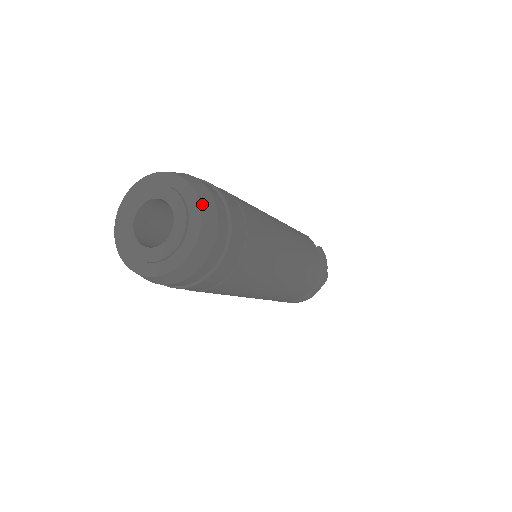
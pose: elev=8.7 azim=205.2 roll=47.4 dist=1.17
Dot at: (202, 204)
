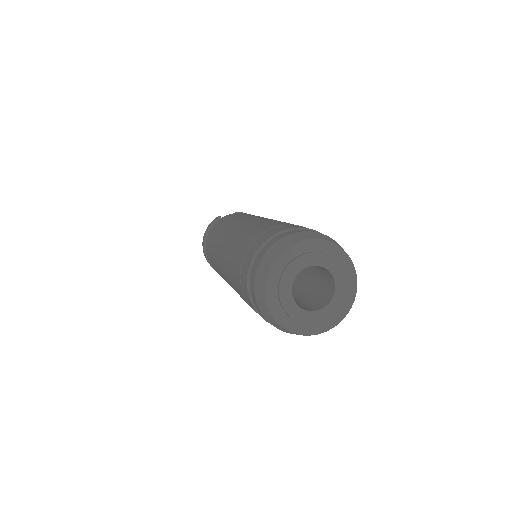
Dot at: (326, 239)
